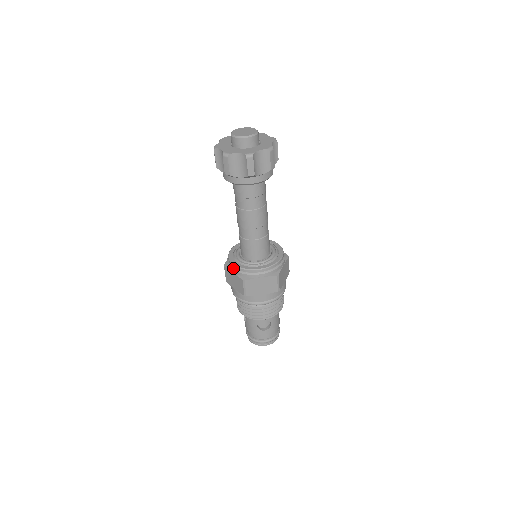
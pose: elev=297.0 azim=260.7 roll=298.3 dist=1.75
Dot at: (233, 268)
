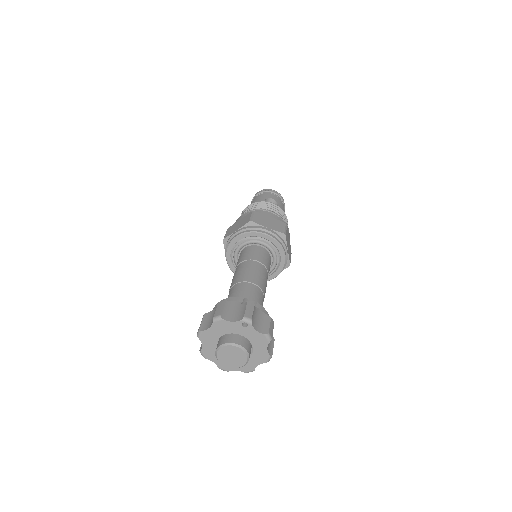
Dot at: (226, 258)
